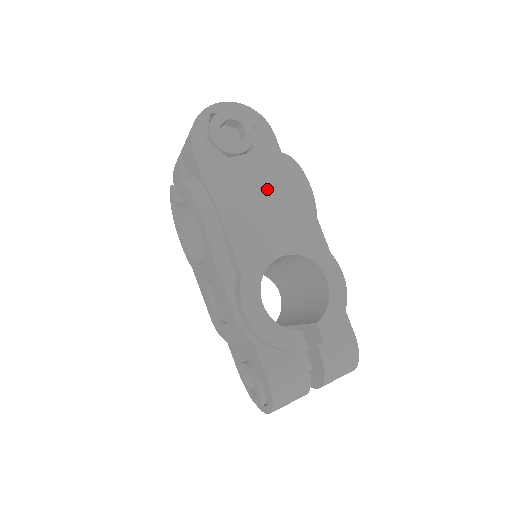
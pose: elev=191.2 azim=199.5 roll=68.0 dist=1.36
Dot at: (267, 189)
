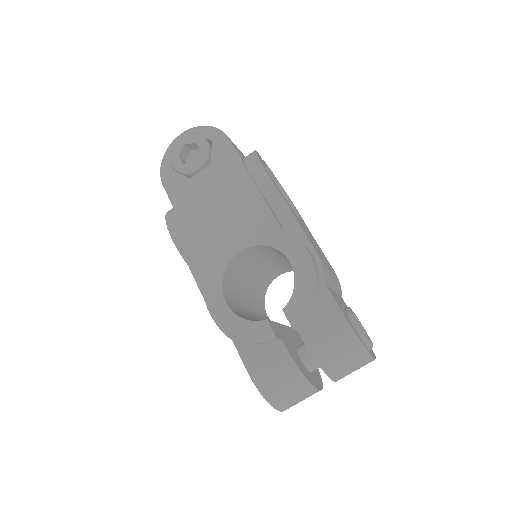
Dot at: (221, 193)
